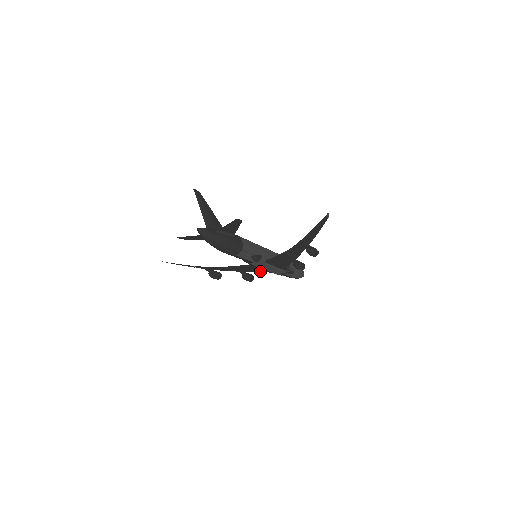
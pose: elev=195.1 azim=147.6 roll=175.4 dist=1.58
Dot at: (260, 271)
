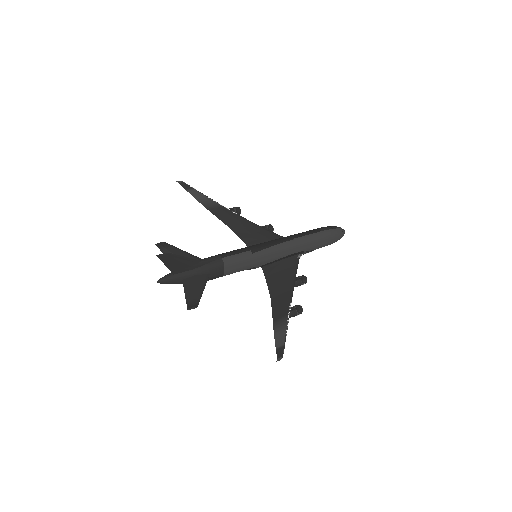
Dot at: (276, 238)
